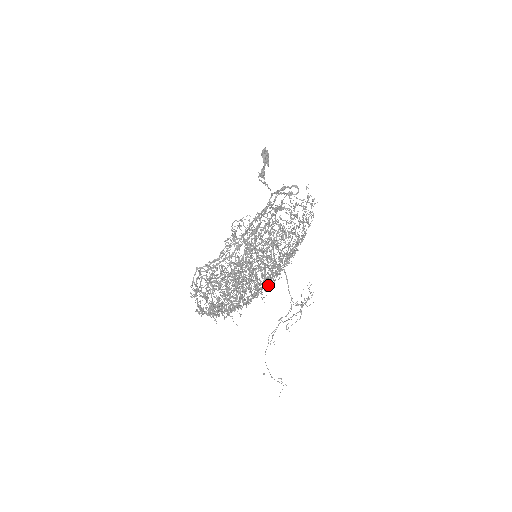
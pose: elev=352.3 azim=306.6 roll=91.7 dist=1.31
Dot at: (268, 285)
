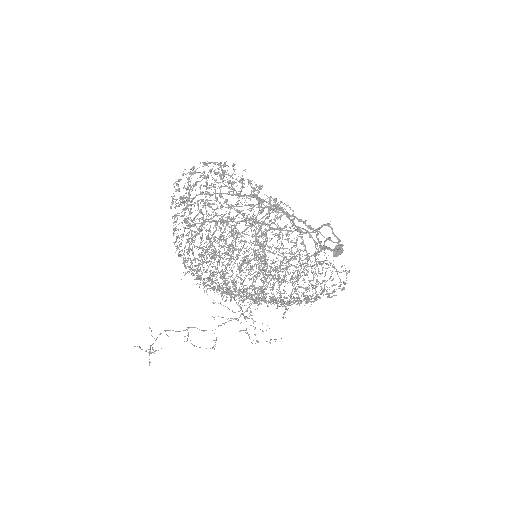
Dot at: (240, 266)
